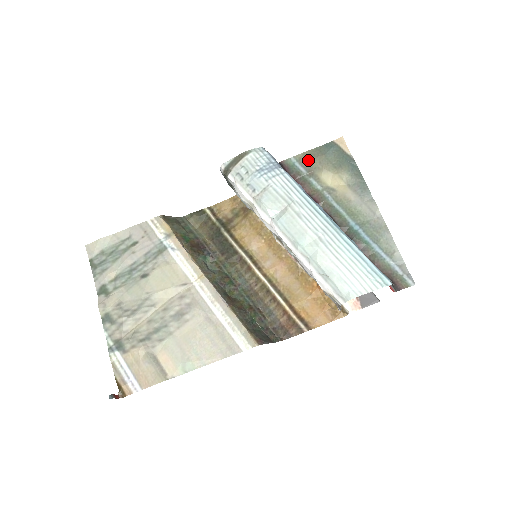
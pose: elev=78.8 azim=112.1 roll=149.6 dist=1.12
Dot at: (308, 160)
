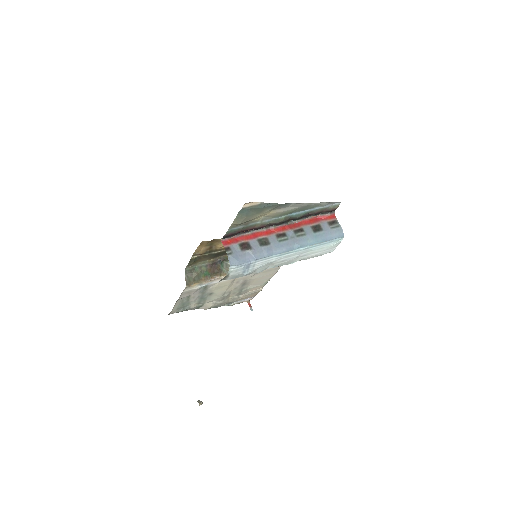
Dot at: (239, 224)
